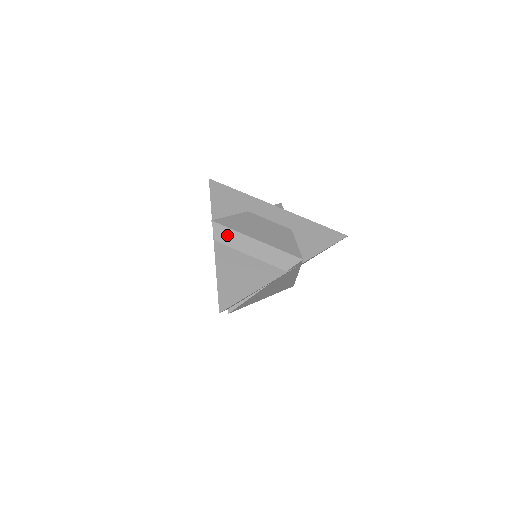
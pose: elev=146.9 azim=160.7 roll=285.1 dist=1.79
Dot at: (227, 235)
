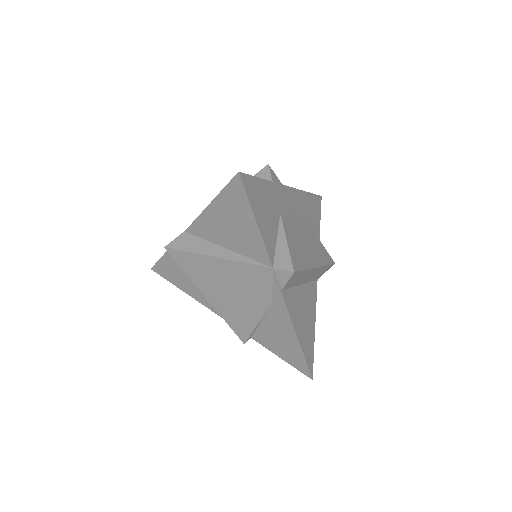
Dot at: (297, 278)
